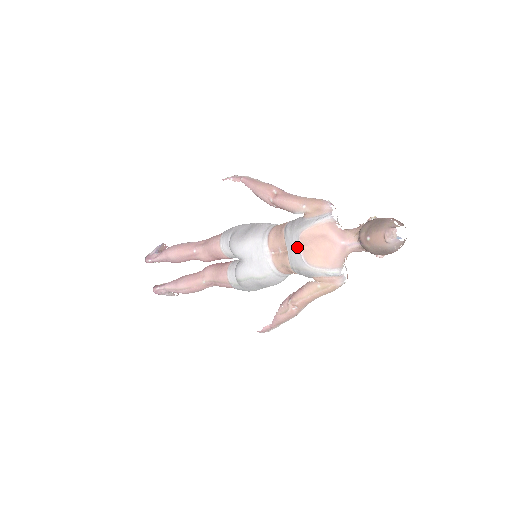
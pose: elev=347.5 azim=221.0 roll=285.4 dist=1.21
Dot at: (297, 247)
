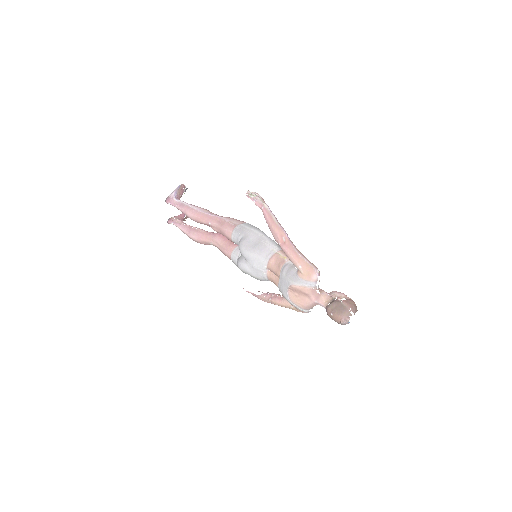
Dot at: (286, 287)
